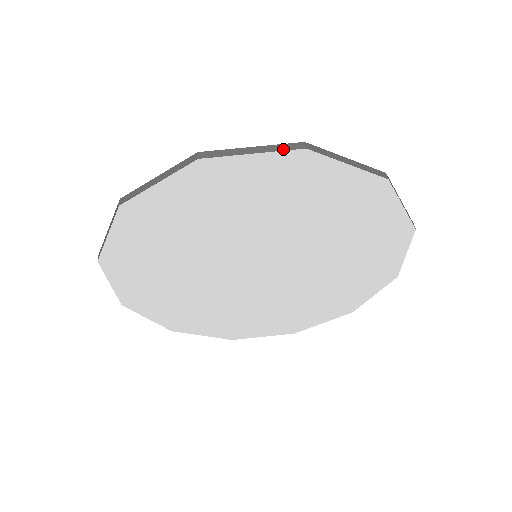
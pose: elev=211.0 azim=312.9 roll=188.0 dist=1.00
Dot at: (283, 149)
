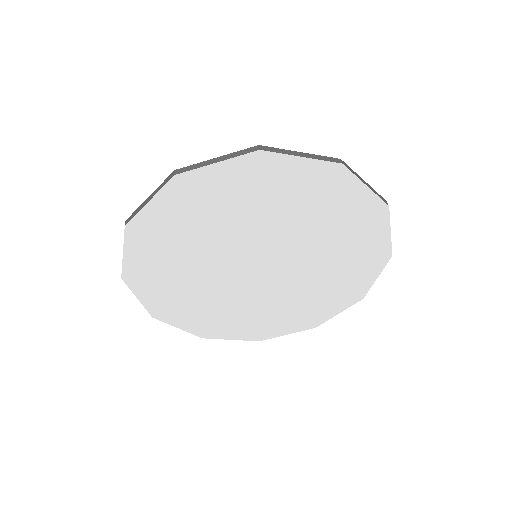
Dot at: (241, 154)
